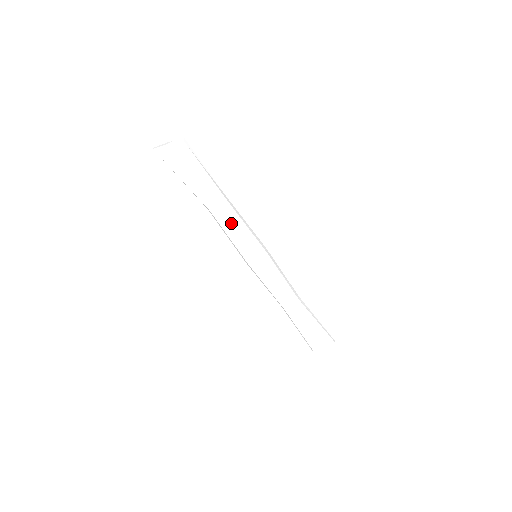
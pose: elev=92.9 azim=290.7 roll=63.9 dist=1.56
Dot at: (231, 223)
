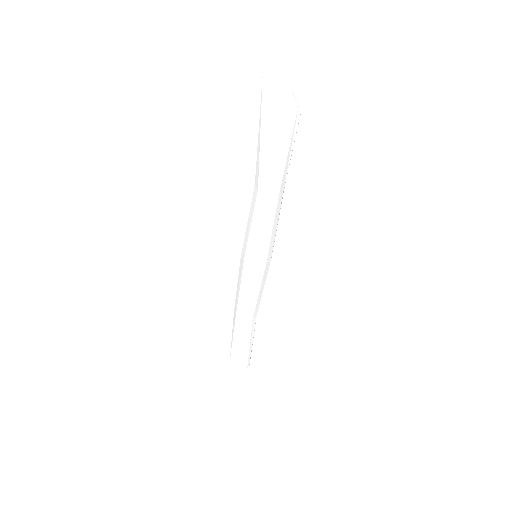
Dot at: (260, 216)
